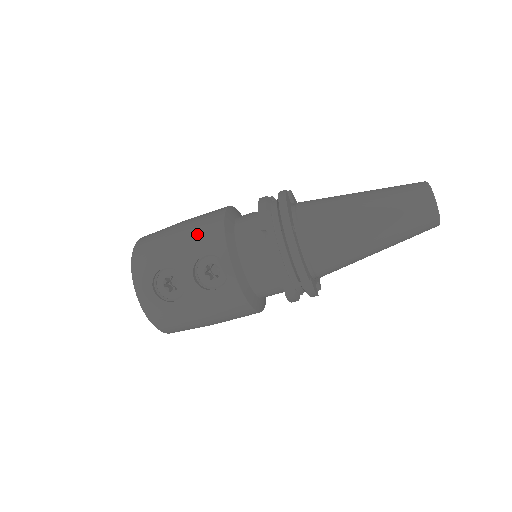
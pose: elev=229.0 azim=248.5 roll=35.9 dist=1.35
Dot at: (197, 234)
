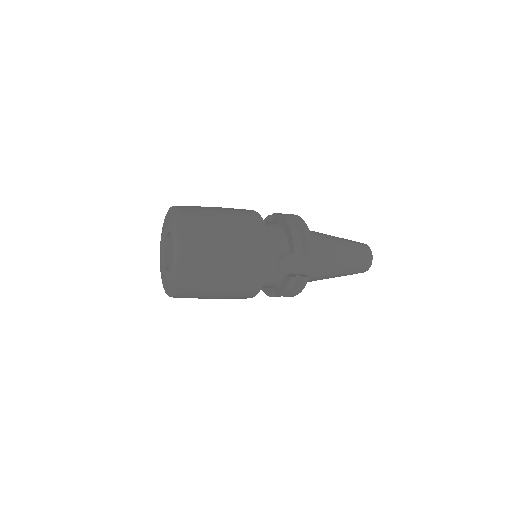
Dot at: (236, 295)
